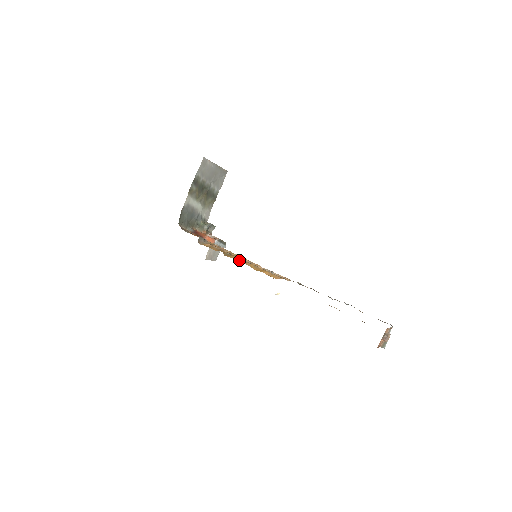
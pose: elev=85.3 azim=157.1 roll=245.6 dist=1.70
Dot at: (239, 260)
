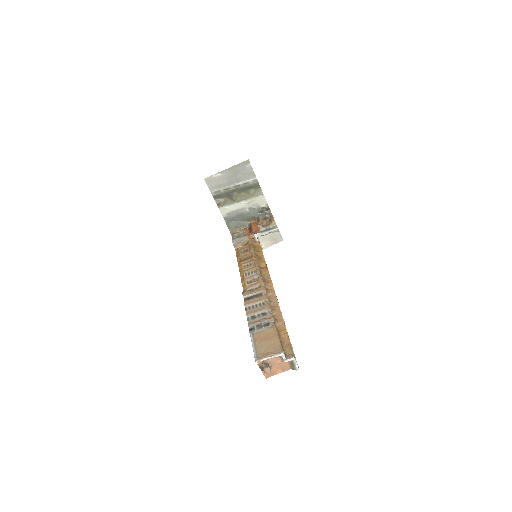
Dot at: (240, 268)
